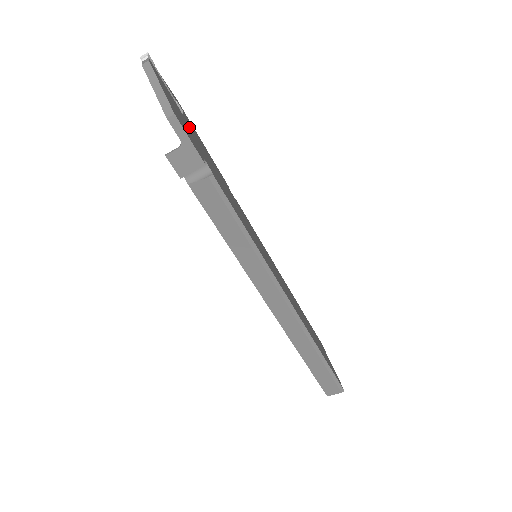
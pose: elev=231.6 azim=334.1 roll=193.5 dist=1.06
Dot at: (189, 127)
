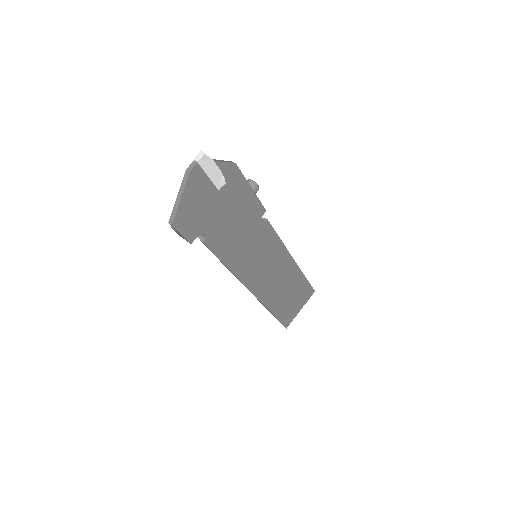
Dot at: (216, 201)
